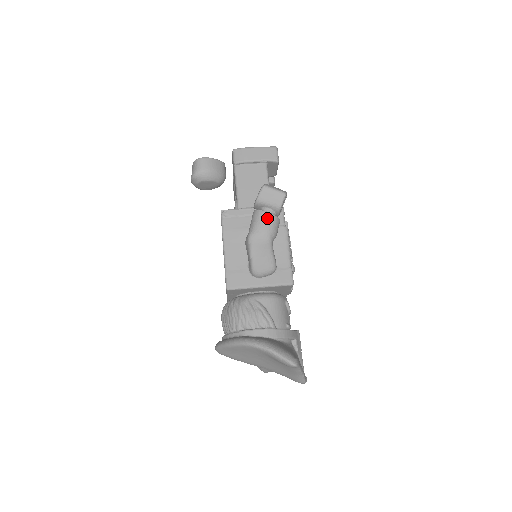
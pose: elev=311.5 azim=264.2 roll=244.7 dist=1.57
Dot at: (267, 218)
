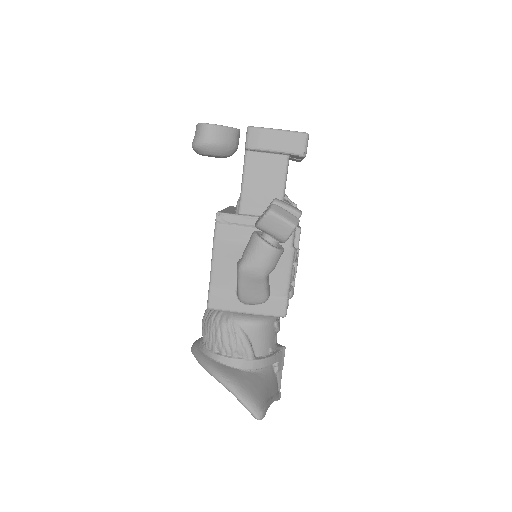
Dot at: (265, 252)
